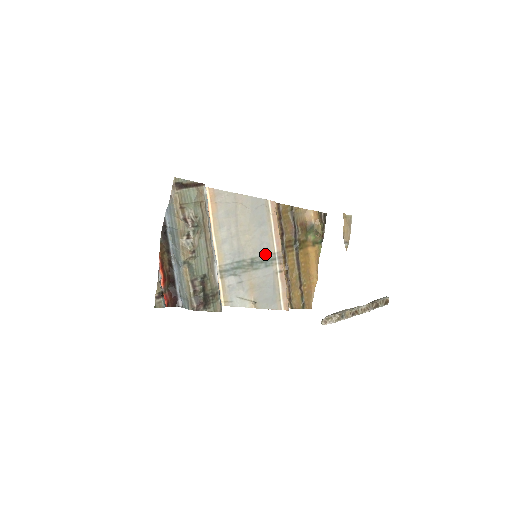
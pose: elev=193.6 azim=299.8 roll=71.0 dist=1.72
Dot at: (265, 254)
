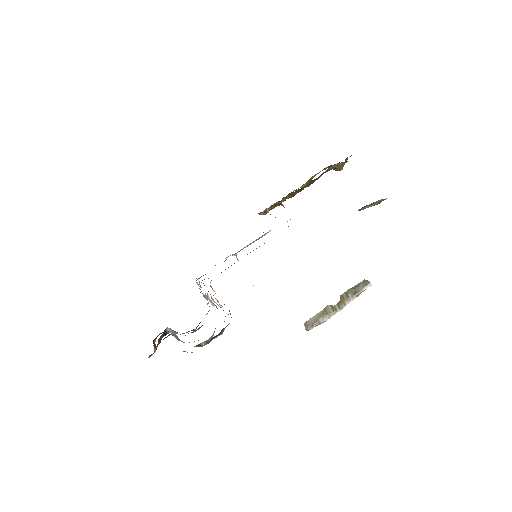
Dot at: occluded
